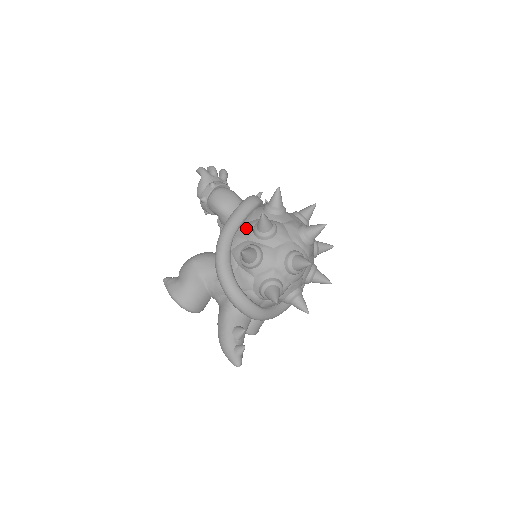
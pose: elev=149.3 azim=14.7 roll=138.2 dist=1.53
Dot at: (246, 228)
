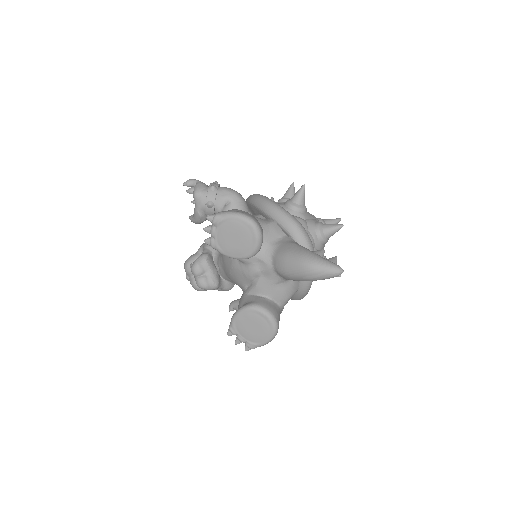
Dot at: occluded
